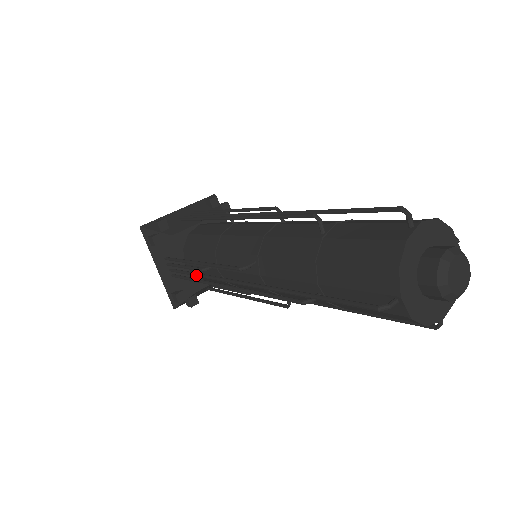
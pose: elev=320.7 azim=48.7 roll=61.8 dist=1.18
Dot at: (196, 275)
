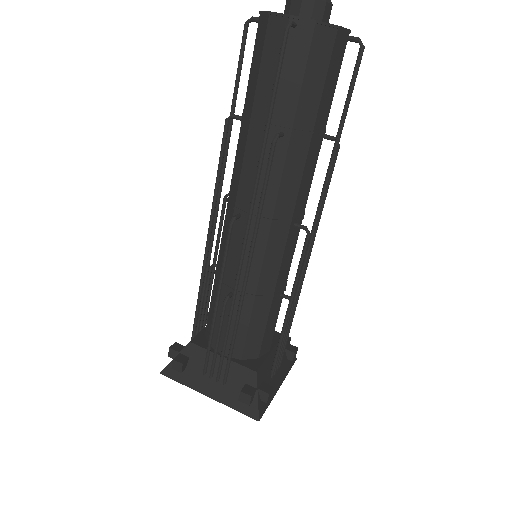
Dot at: (227, 323)
